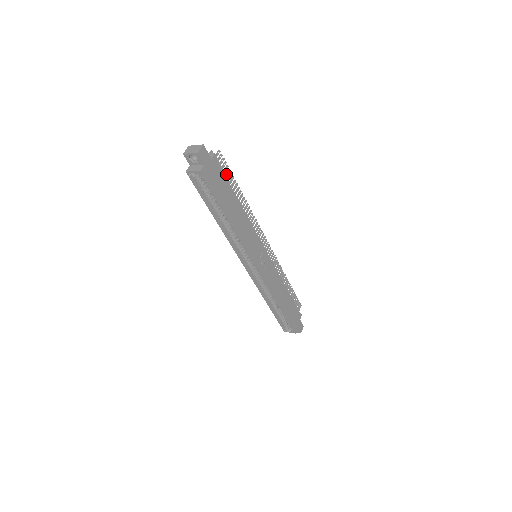
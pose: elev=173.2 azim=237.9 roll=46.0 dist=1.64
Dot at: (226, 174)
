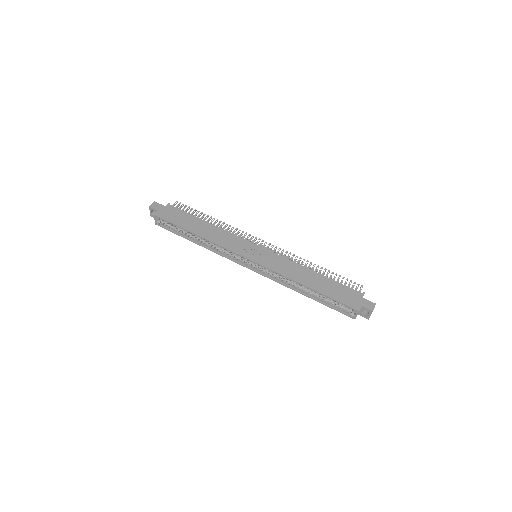
Dot at: (189, 212)
